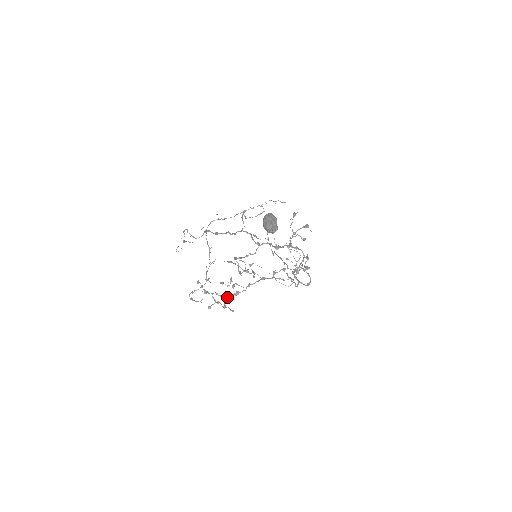
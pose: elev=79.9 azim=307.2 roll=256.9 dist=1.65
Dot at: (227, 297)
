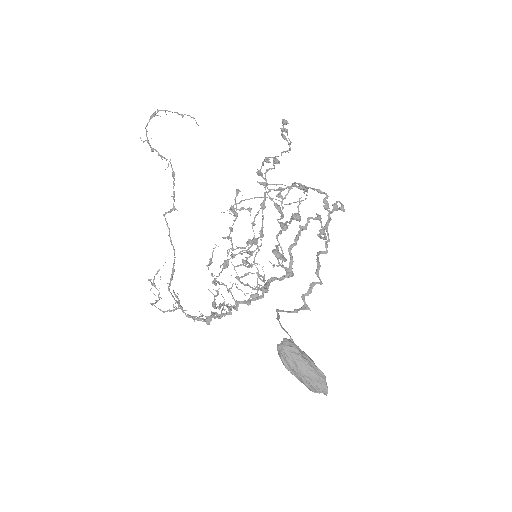
Dot at: occluded
